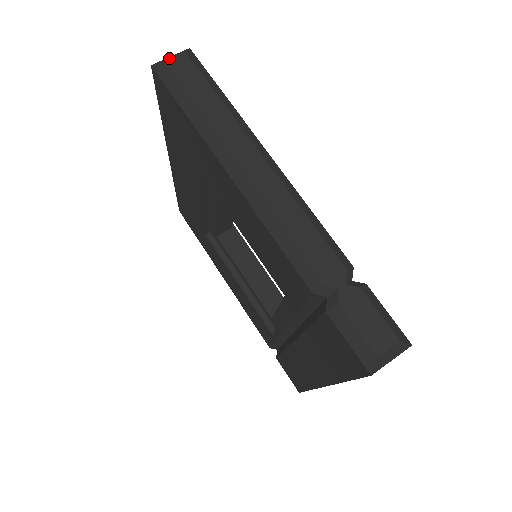
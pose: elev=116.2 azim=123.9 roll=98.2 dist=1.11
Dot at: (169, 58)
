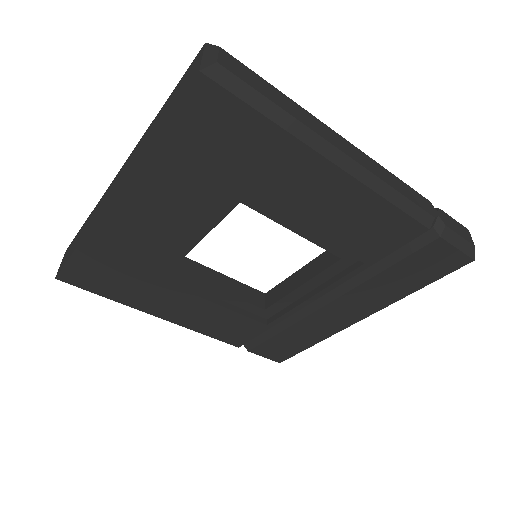
Dot at: (218, 57)
